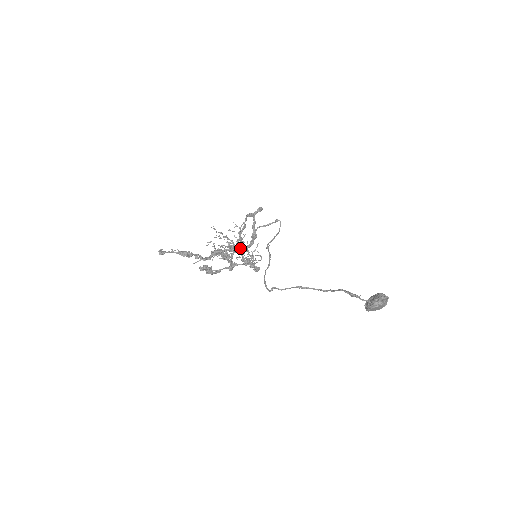
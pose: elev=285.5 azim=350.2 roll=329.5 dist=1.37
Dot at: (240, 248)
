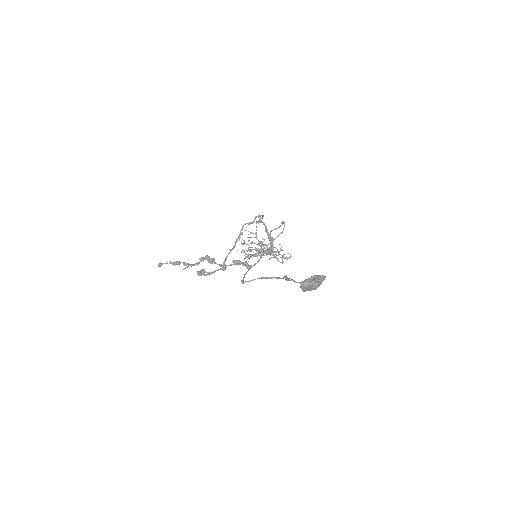
Dot at: (260, 250)
